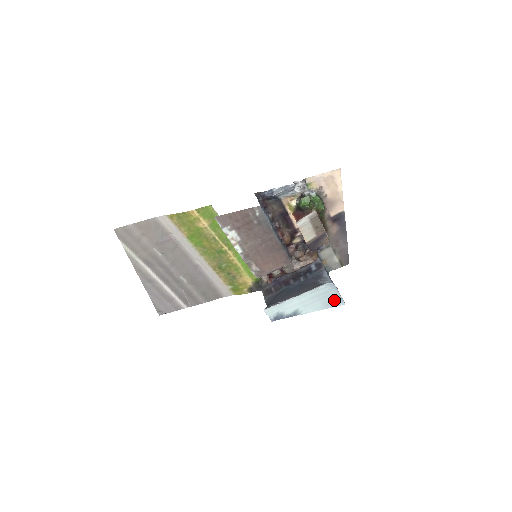
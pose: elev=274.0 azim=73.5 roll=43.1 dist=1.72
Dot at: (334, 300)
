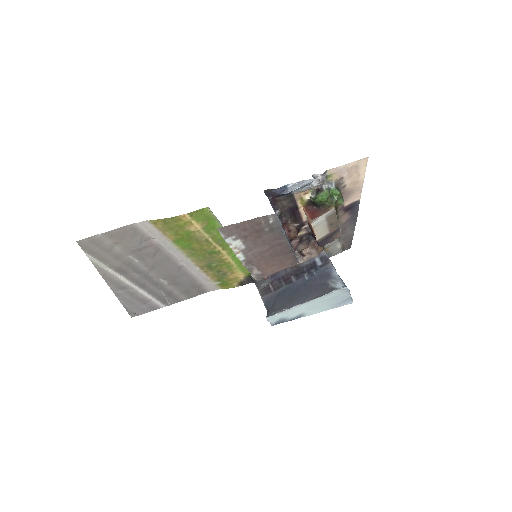
Dot at: (343, 301)
